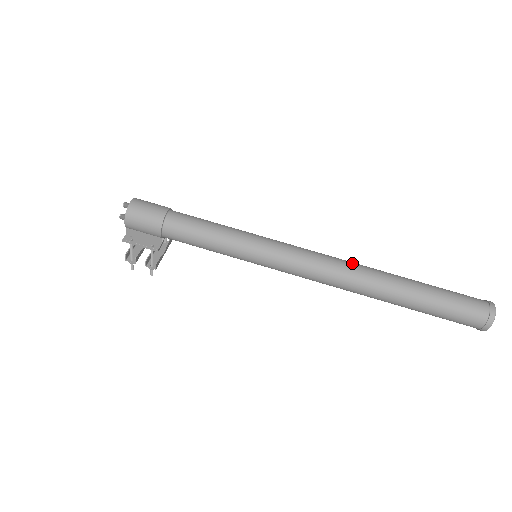
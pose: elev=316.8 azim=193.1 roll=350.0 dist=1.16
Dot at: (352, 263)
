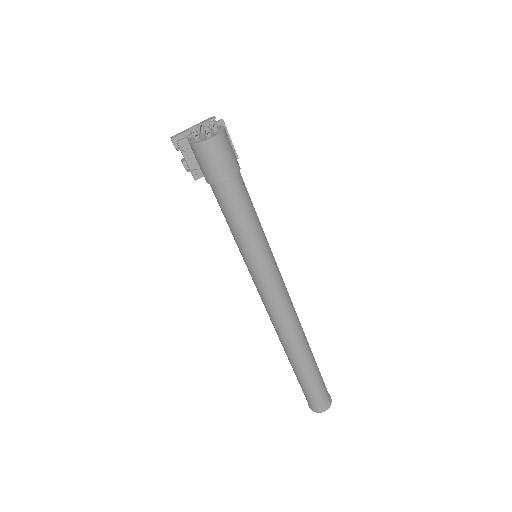
Dot at: (297, 330)
